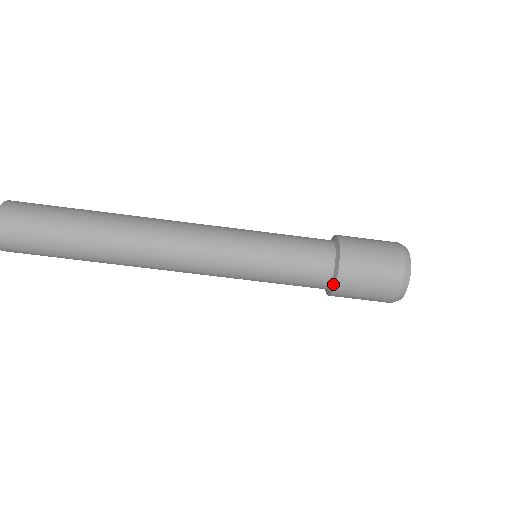
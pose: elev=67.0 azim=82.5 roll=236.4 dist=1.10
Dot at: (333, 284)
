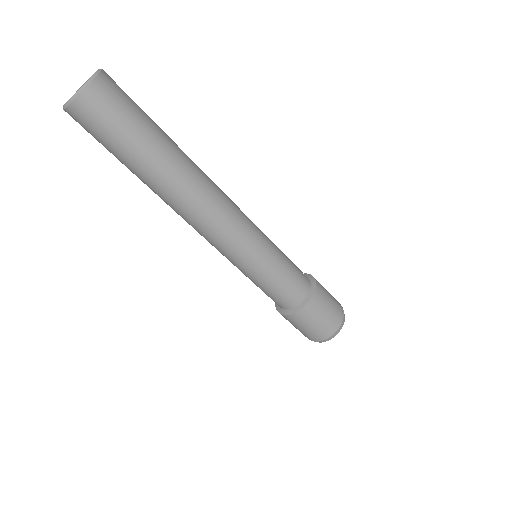
Dot at: (280, 310)
